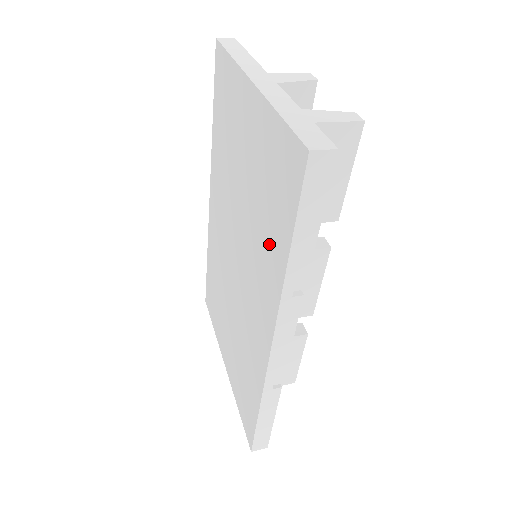
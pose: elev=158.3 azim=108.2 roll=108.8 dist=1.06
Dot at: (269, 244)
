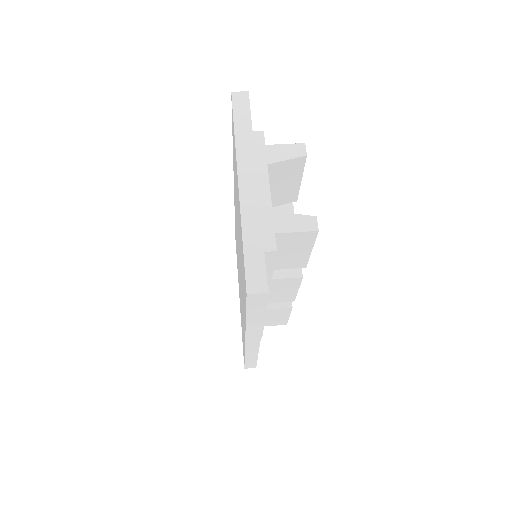
Dot at: (243, 293)
